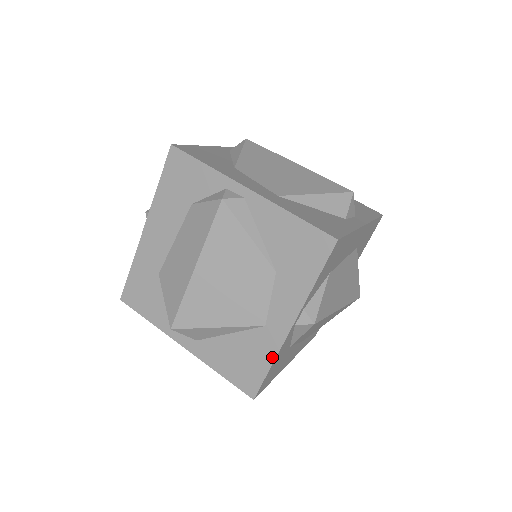
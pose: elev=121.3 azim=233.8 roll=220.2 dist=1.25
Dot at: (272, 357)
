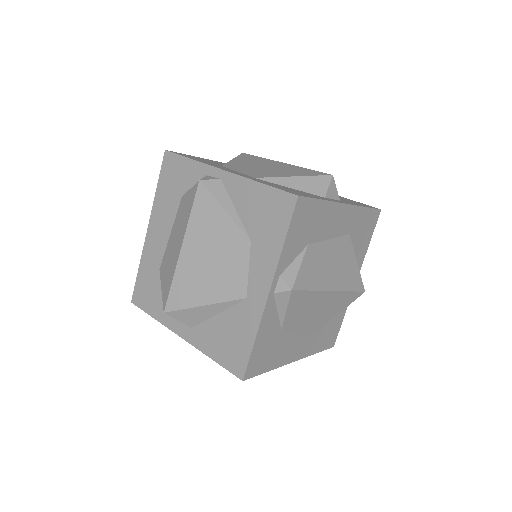
Dot at: (255, 330)
